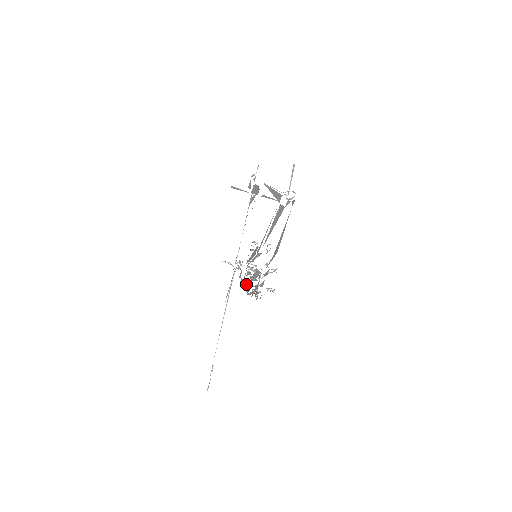
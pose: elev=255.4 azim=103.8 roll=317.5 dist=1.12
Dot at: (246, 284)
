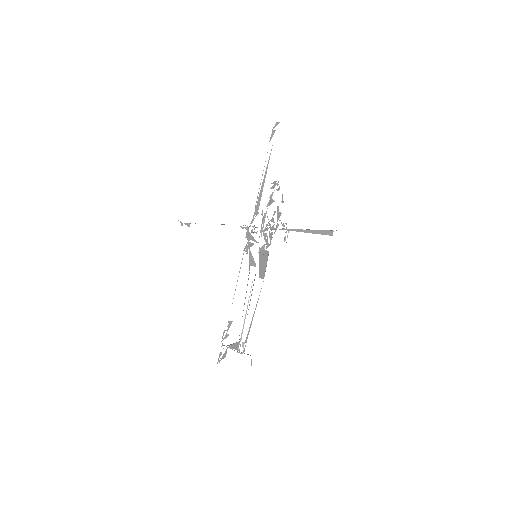
Dot at: occluded
